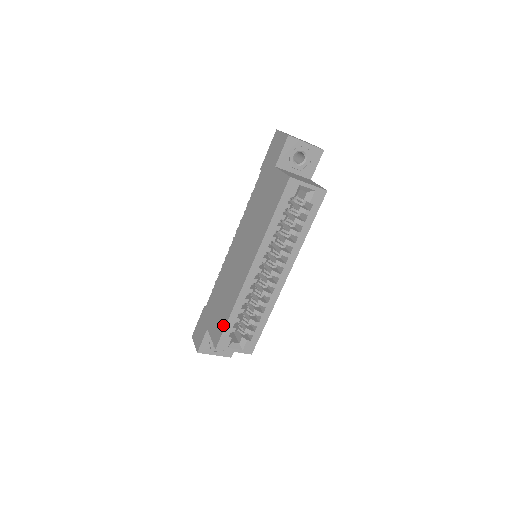
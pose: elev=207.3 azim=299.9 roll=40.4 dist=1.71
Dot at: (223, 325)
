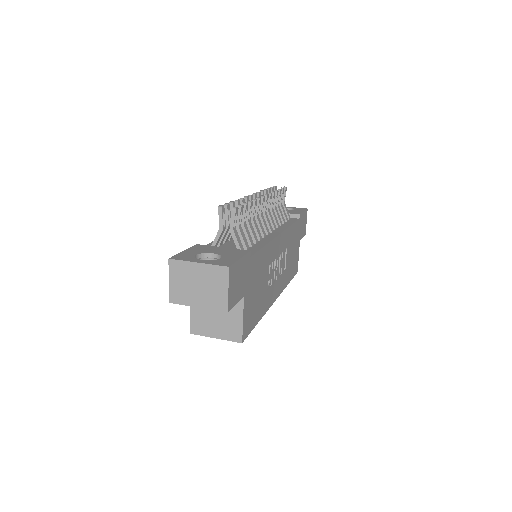
Dot at: occluded
